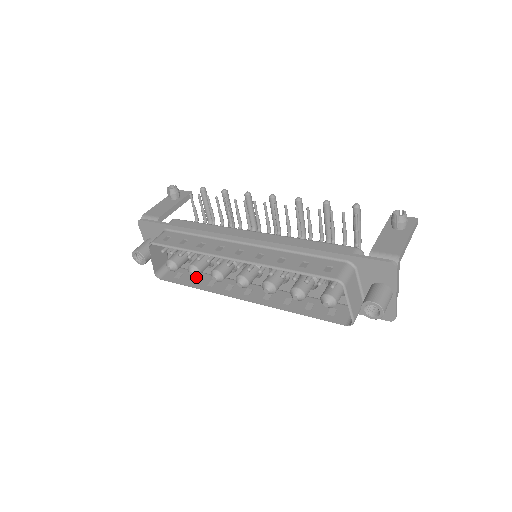
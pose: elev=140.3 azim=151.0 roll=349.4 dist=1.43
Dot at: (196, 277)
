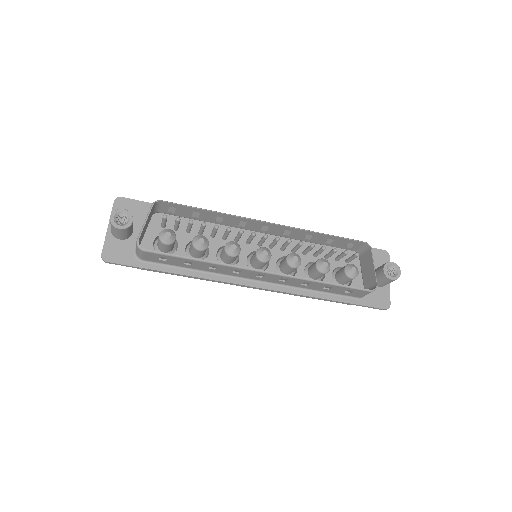
Dot at: occluded
